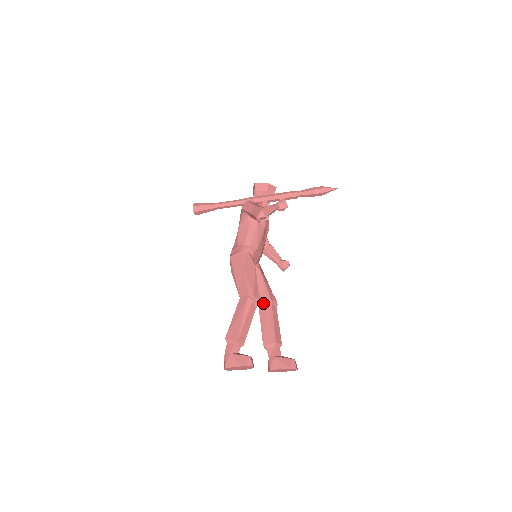
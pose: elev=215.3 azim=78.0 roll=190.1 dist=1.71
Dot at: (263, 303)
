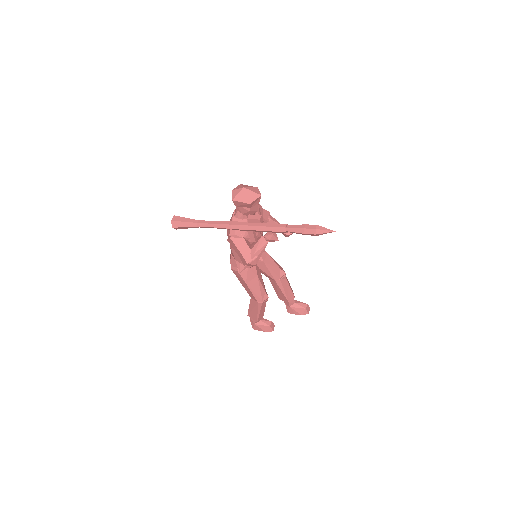
Dot at: (272, 280)
